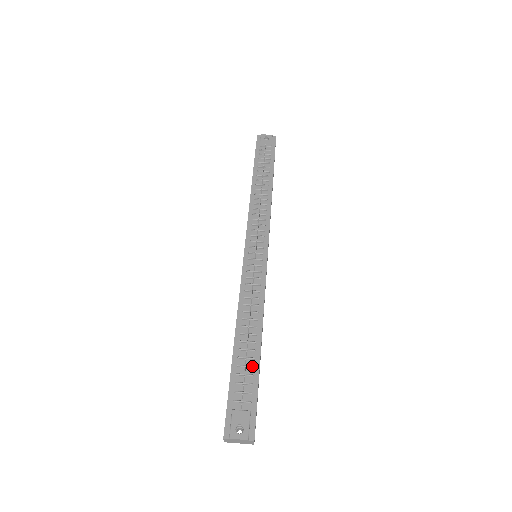
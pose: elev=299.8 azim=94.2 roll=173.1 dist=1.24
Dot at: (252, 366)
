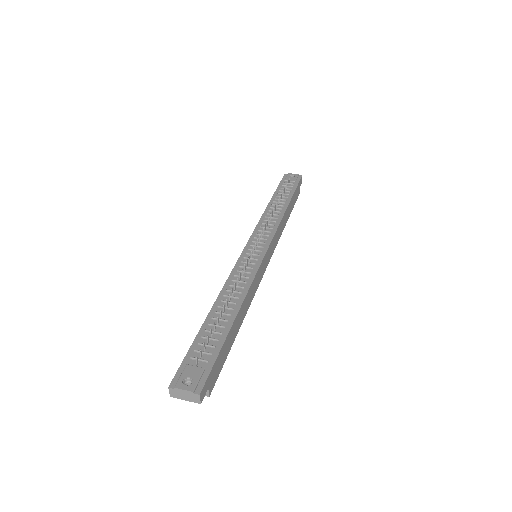
Dot at: (220, 332)
